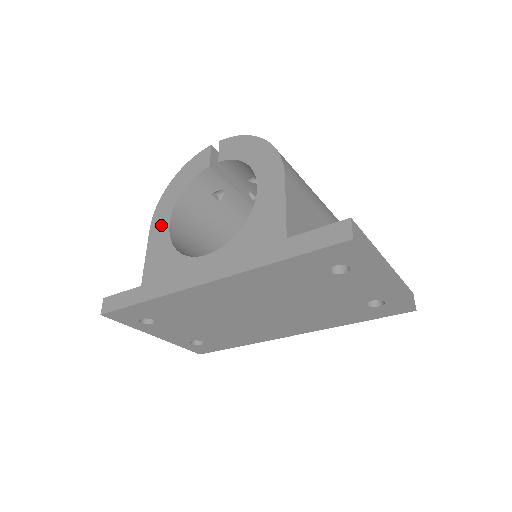
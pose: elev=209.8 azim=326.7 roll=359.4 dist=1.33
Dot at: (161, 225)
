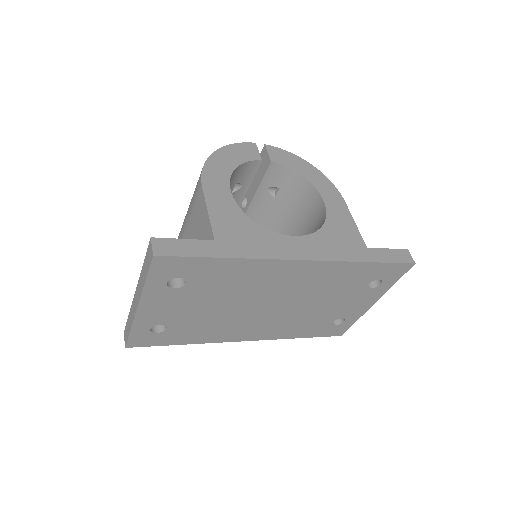
Dot at: (219, 188)
